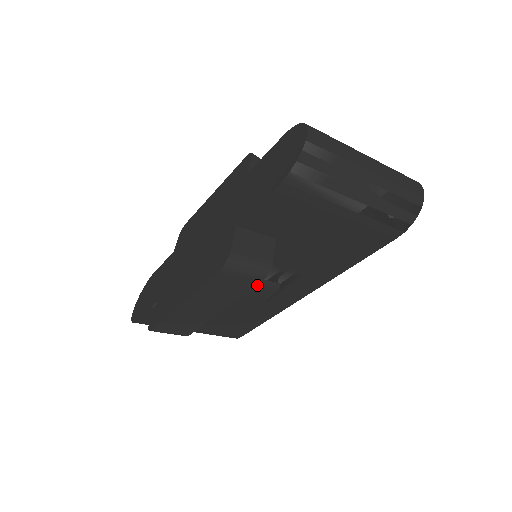
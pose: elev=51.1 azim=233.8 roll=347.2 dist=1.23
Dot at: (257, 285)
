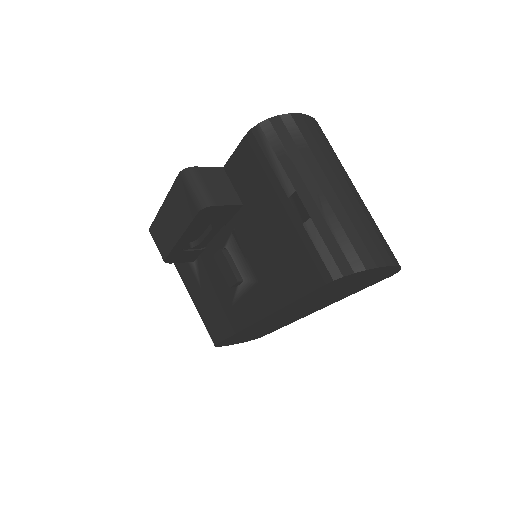
Dot at: (225, 259)
